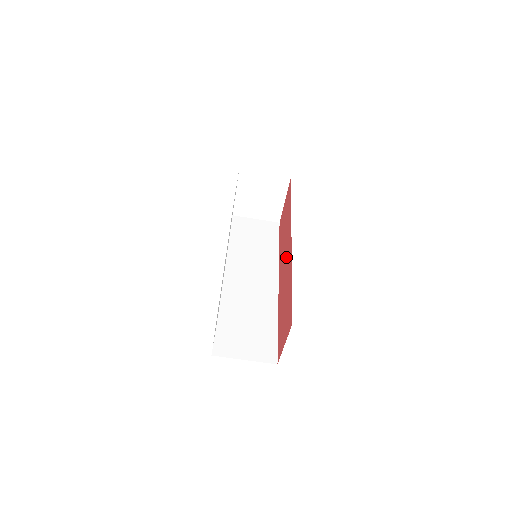
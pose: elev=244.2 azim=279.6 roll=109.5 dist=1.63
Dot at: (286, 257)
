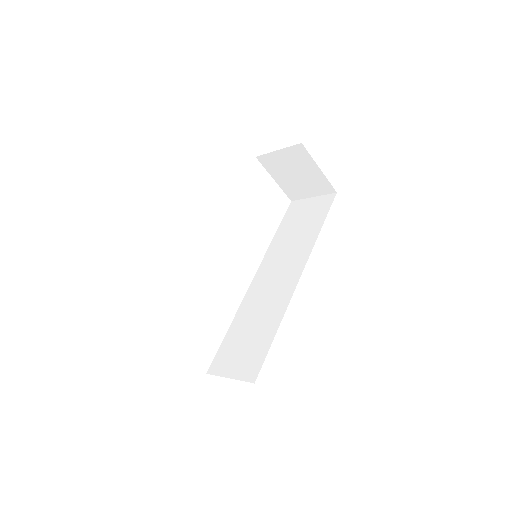
Dot at: occluded
